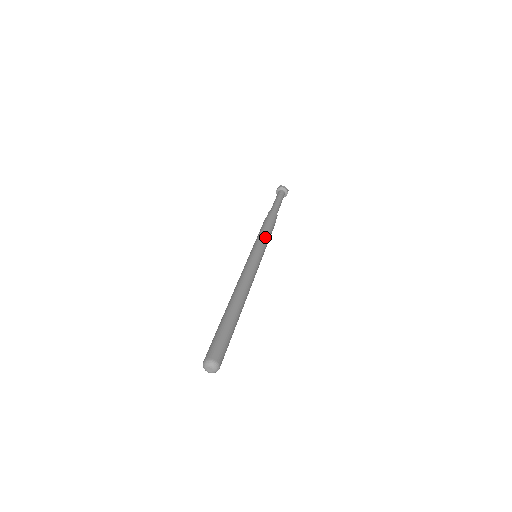
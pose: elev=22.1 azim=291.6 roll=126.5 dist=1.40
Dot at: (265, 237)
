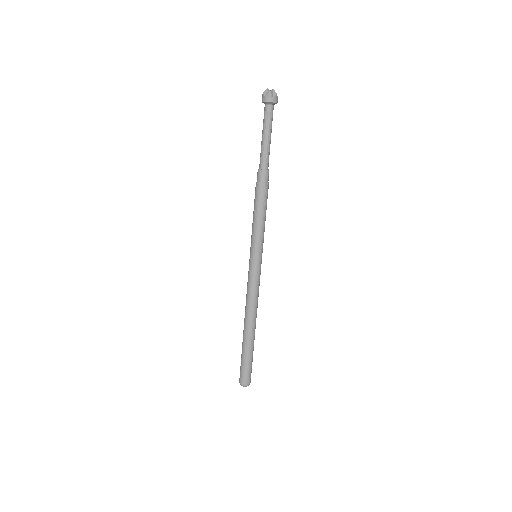
Dot at: (257, 230)
